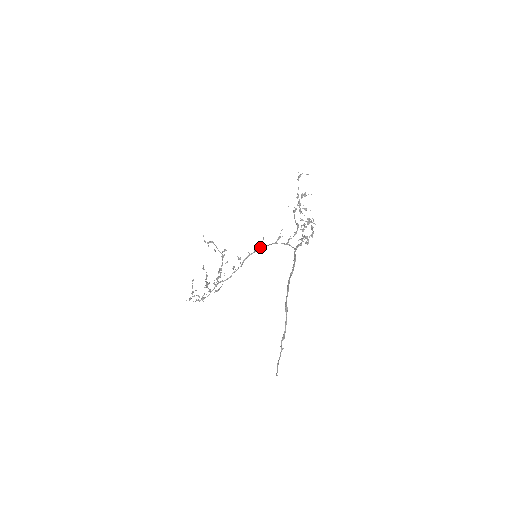
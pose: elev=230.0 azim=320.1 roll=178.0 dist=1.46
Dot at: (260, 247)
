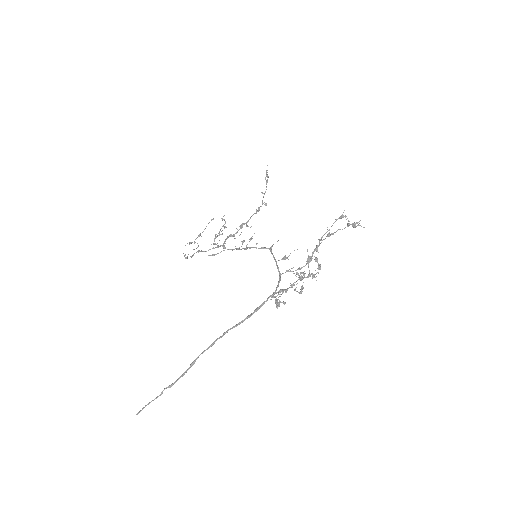
Dot at: (268, 248)
